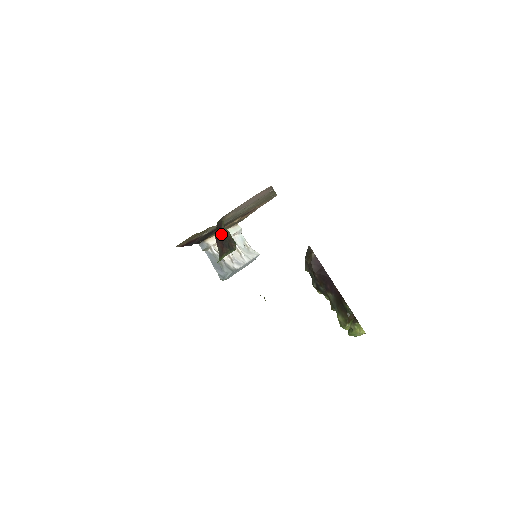
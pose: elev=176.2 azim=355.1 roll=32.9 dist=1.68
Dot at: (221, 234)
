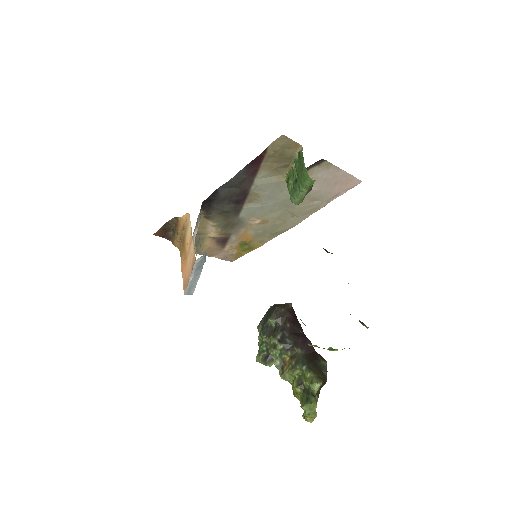
Dot at: occluded
